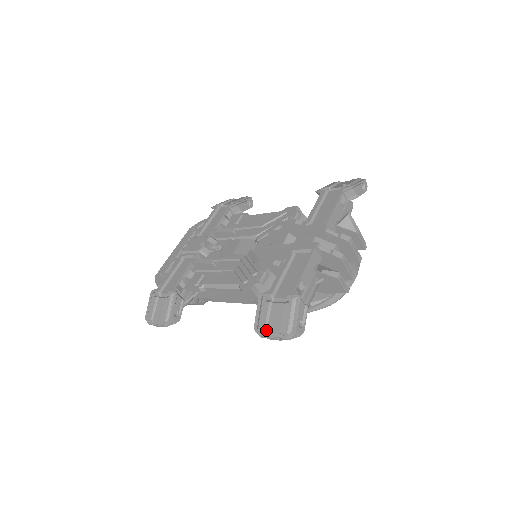
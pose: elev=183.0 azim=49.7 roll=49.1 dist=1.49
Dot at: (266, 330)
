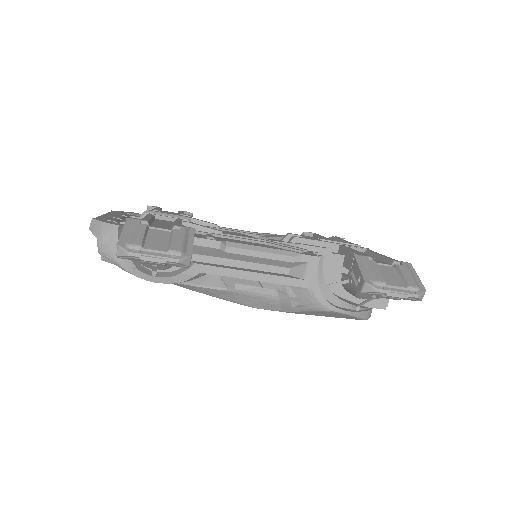
Dot at: (386, 283)
